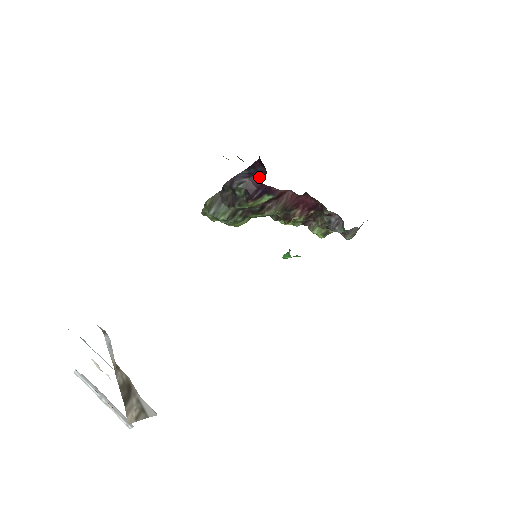
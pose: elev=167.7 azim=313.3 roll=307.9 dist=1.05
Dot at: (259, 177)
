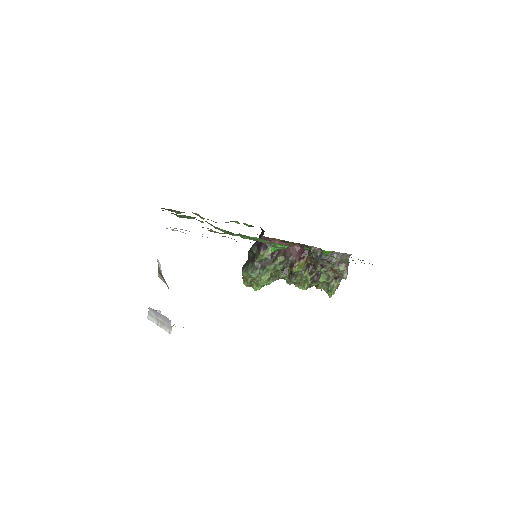
Dot at: (262, 237)
